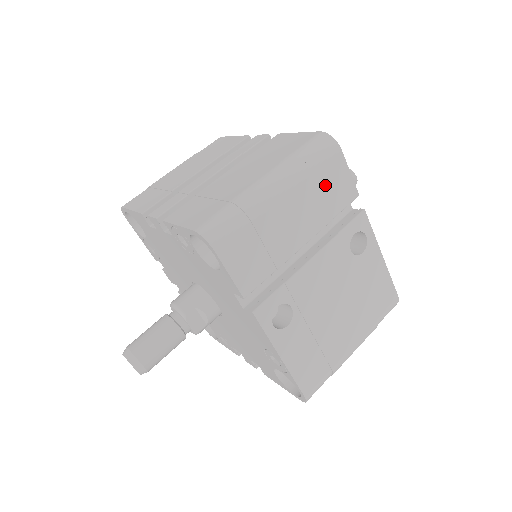
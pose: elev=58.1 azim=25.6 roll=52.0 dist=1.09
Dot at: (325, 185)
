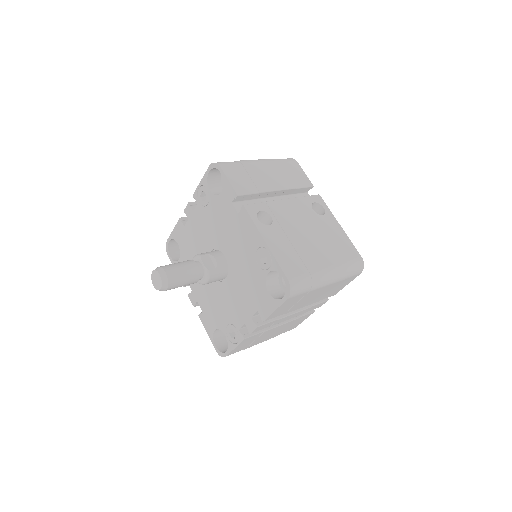
Dot at: (289, 171)
